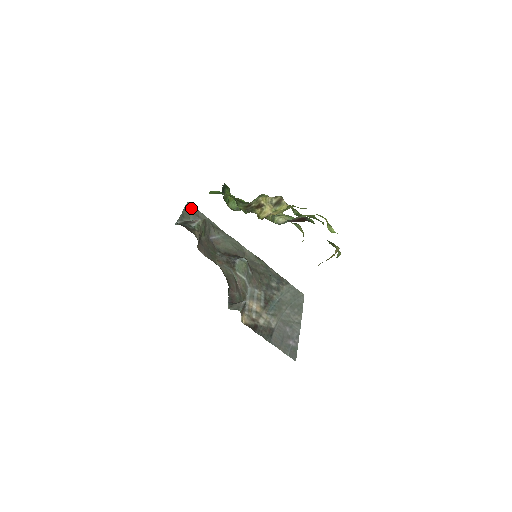
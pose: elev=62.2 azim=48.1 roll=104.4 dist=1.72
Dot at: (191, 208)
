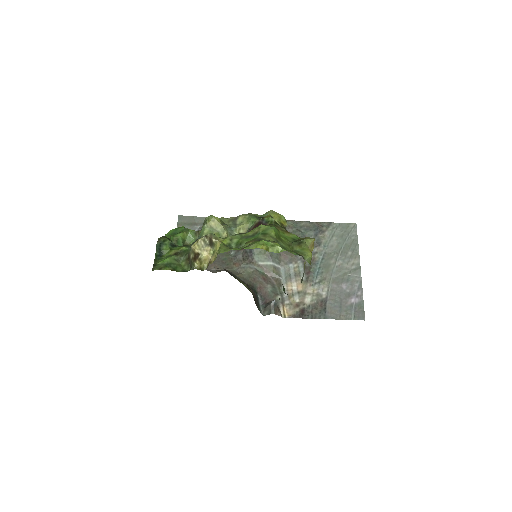
Dot at: (184, 221)
